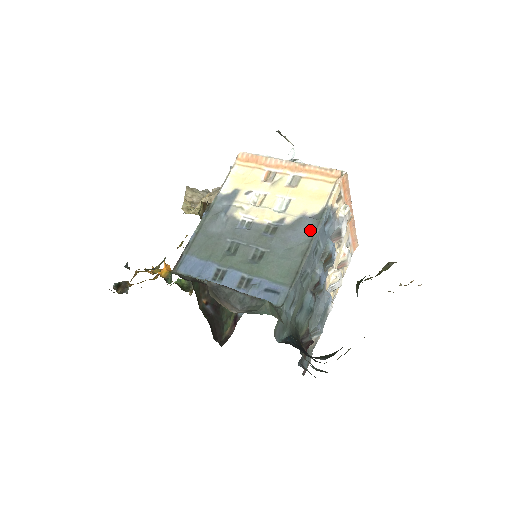
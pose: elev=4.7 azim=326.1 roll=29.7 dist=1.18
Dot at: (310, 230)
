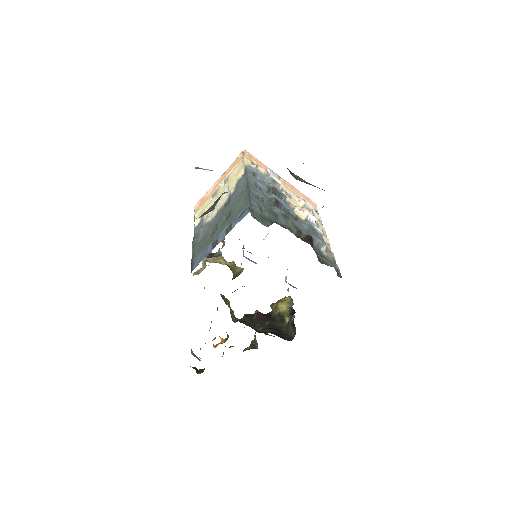
Dot at: (244, 180)
